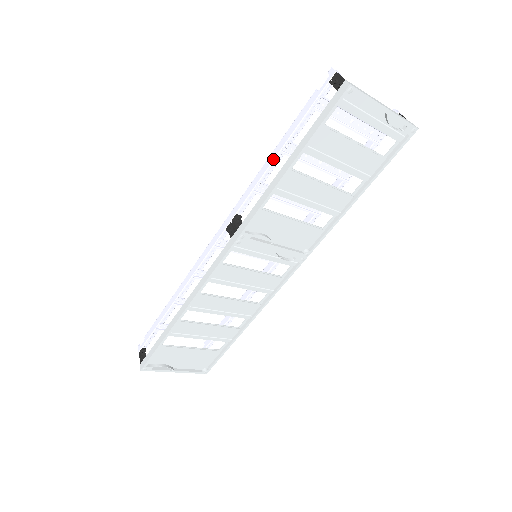
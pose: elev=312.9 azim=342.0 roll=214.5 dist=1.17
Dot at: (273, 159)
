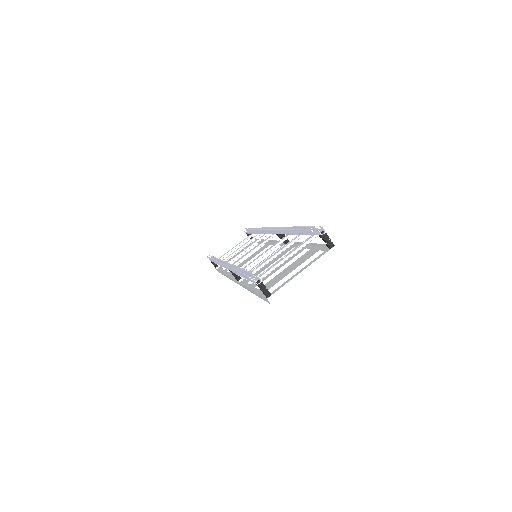
Dot at: occluded
